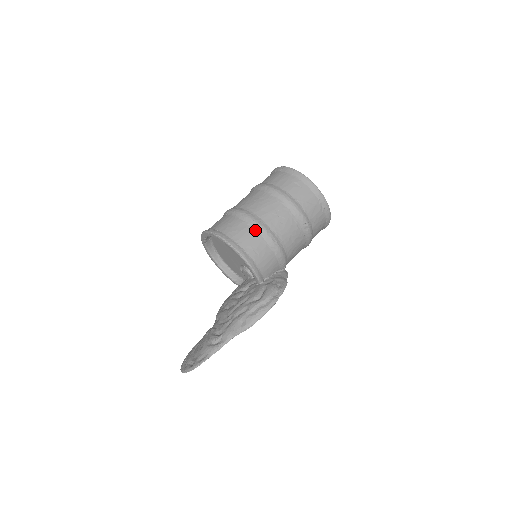
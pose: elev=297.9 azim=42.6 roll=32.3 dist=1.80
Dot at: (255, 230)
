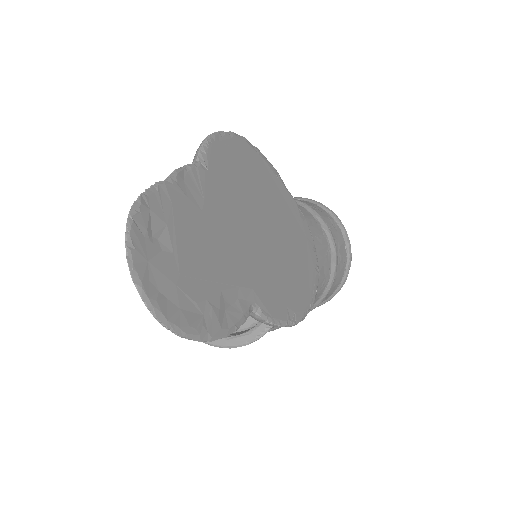
Dot at: occluded
